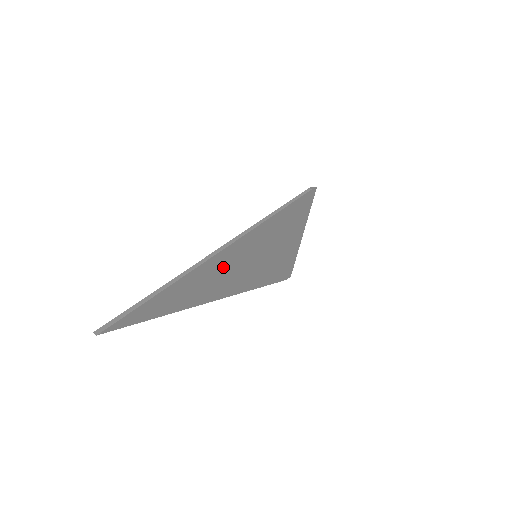
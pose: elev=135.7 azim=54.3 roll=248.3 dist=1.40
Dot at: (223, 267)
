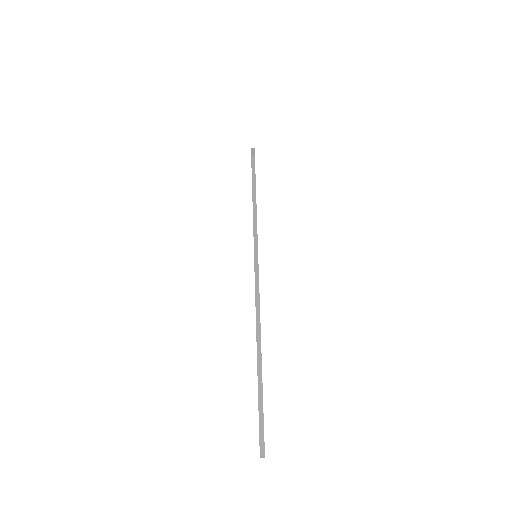
Dot at: occluded
